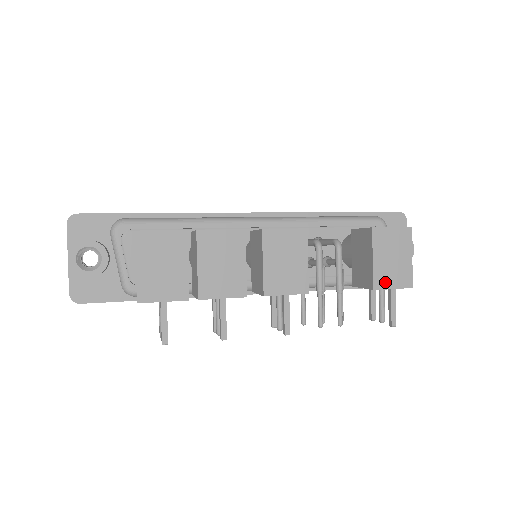
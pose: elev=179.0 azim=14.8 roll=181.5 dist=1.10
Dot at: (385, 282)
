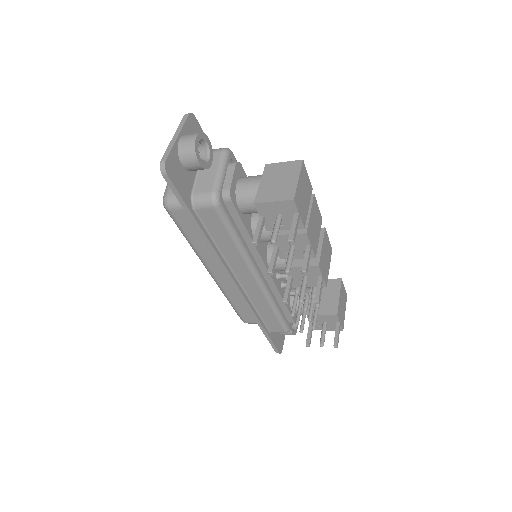
Dot at: (340, 315)
